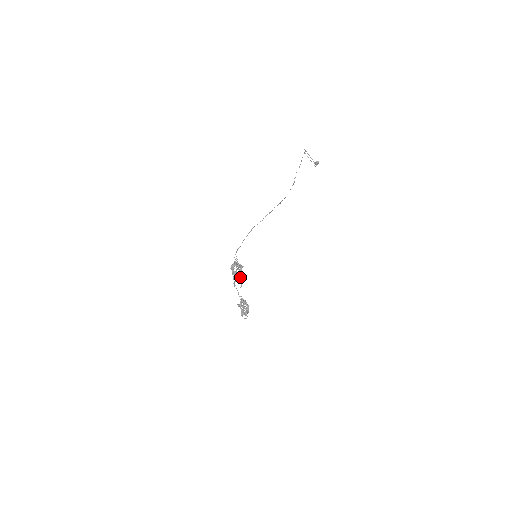
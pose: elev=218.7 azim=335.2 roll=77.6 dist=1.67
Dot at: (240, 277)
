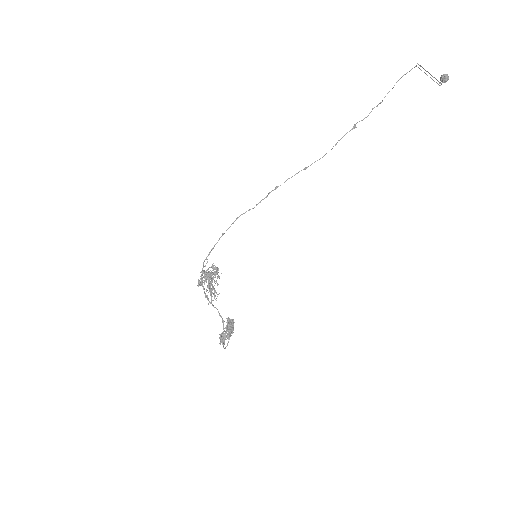
Dot at: (212, 289)
